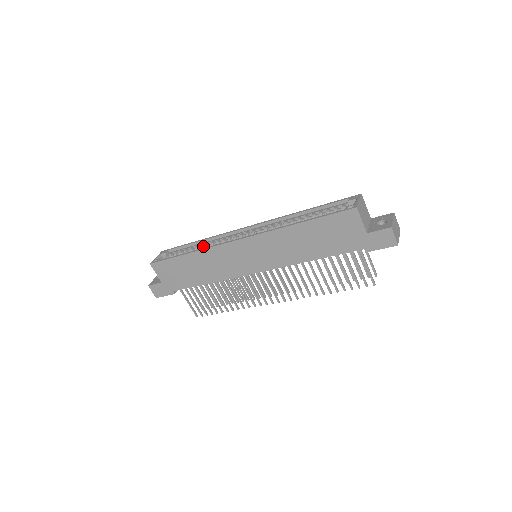
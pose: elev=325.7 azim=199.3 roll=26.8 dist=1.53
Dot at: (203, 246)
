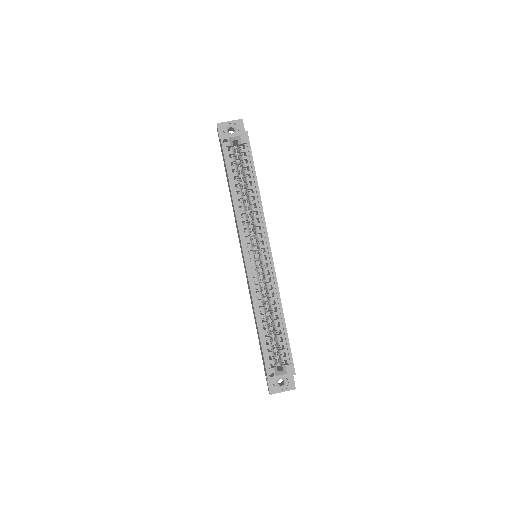
Dot at: (251, 197)
